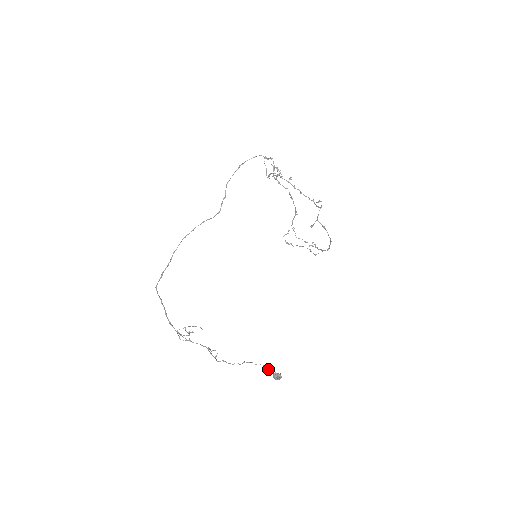
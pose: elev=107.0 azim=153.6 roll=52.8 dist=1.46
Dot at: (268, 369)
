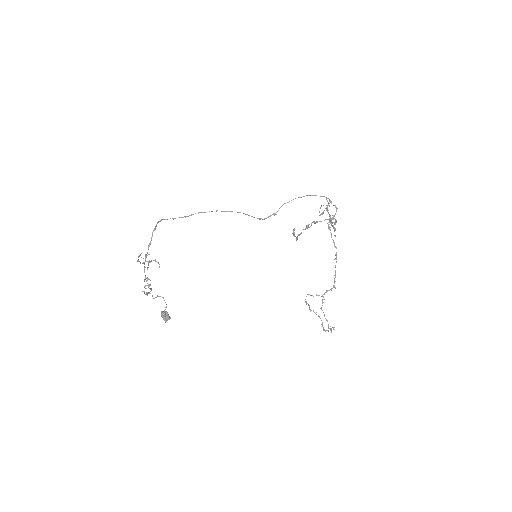
Dot at: (166, 307)
